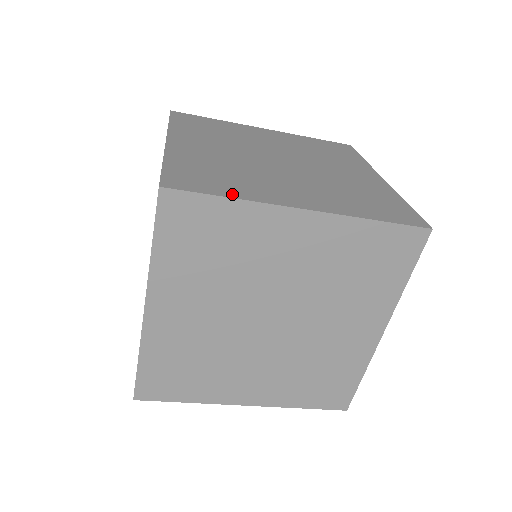
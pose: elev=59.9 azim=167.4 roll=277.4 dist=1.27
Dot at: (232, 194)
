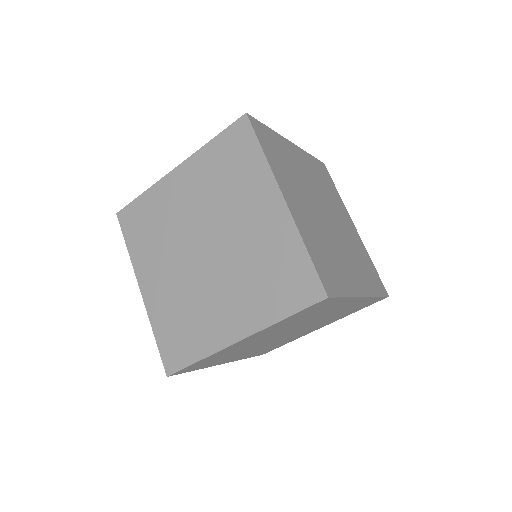
Dot at: occluded
